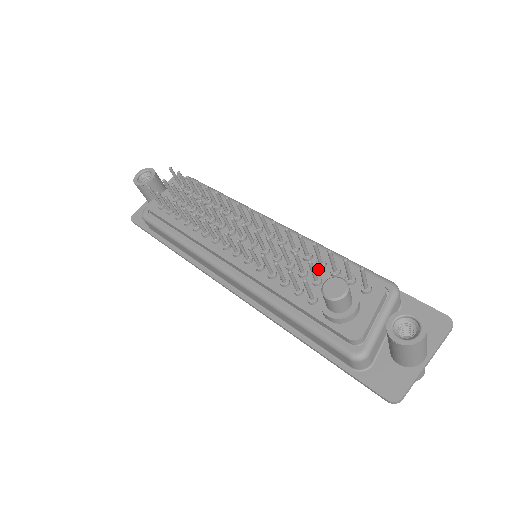
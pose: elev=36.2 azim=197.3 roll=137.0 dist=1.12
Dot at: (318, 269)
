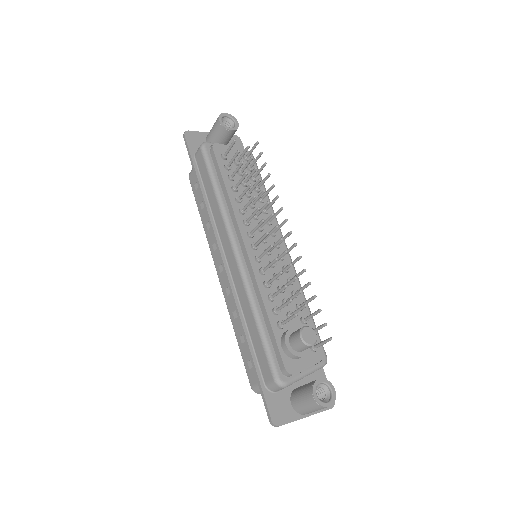
Dot at: (296, 308)
